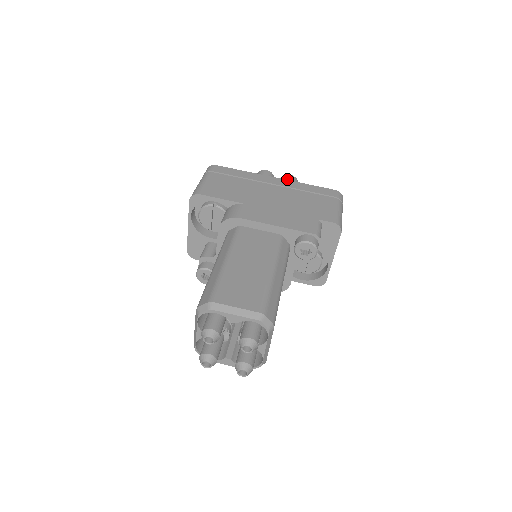
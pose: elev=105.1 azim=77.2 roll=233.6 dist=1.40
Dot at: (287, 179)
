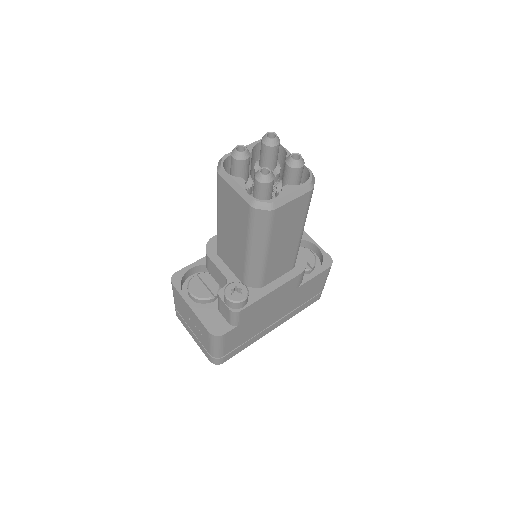
Dot at: occluded
